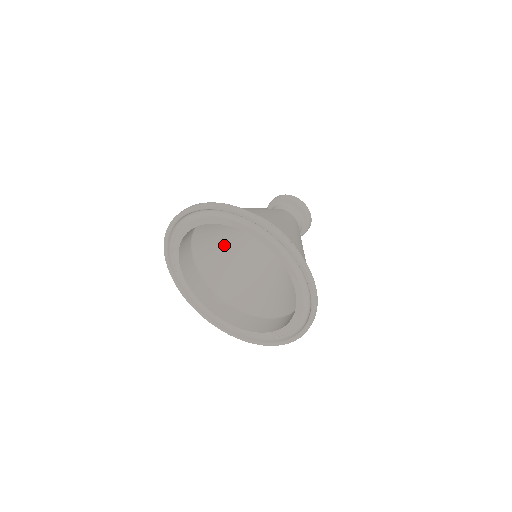
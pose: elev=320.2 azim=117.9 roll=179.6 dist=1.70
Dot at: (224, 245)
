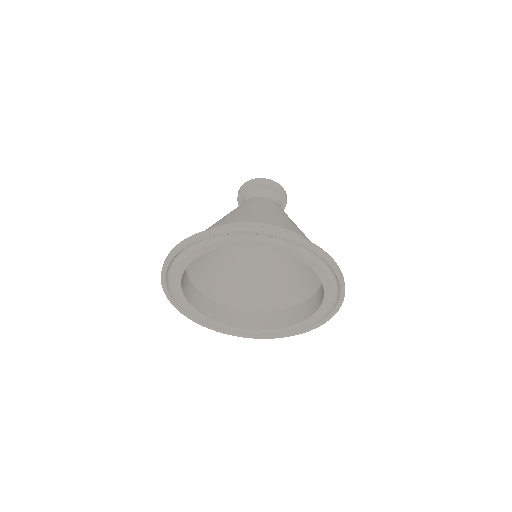
Dot at: occluded
